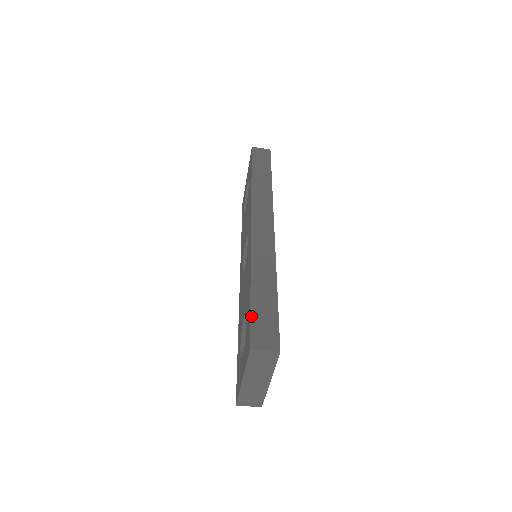
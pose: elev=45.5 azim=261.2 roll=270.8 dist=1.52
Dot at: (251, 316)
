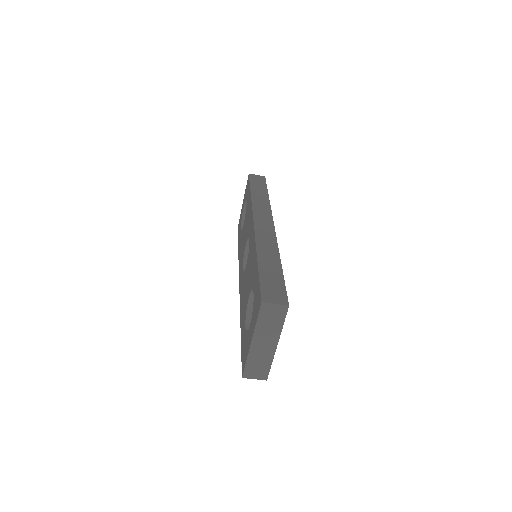
Dot at: (260, 280)
